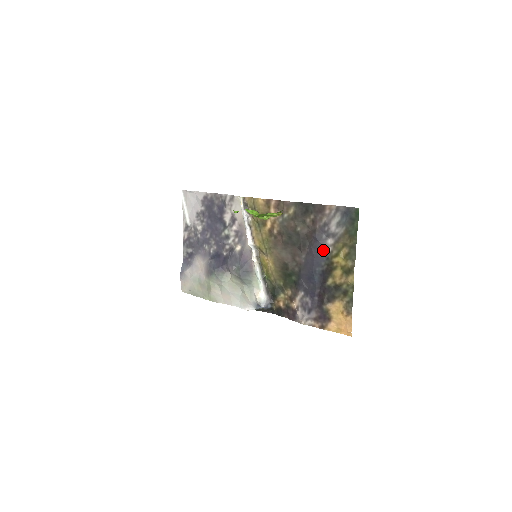
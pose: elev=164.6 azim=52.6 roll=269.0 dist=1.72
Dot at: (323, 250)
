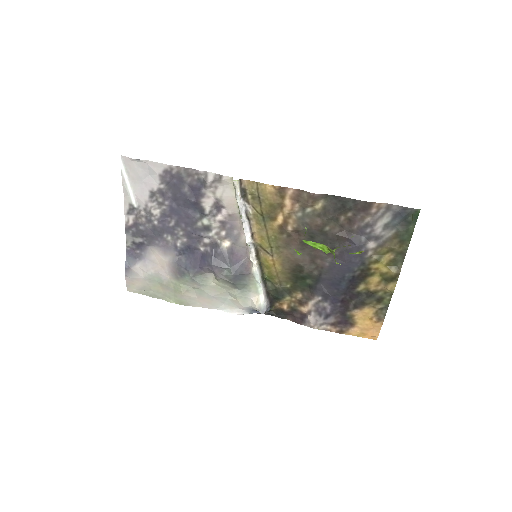
Dot at: (360, 255)
